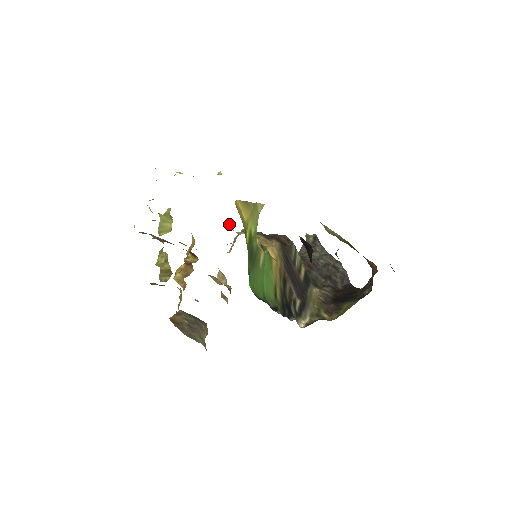
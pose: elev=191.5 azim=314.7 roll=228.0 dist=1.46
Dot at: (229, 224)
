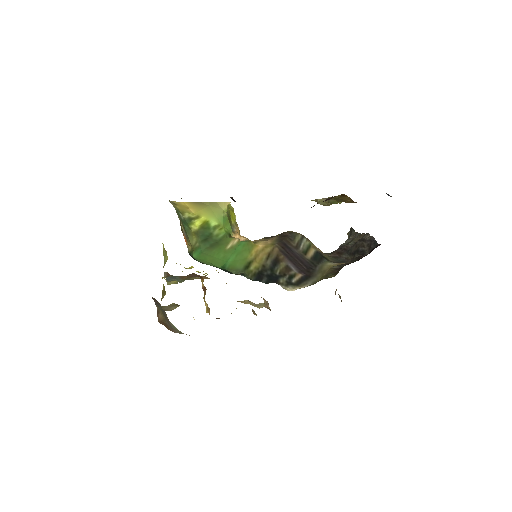
Dot at: occluded
